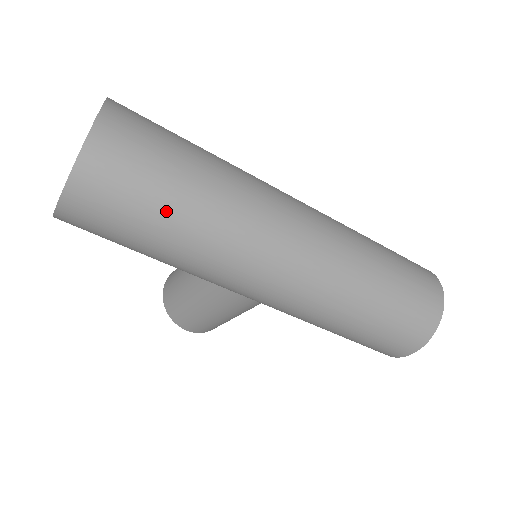
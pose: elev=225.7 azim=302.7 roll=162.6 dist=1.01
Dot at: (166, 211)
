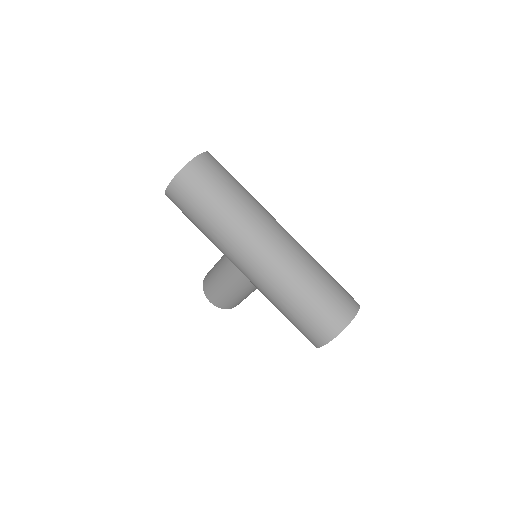
Dot at: (212, 202)
